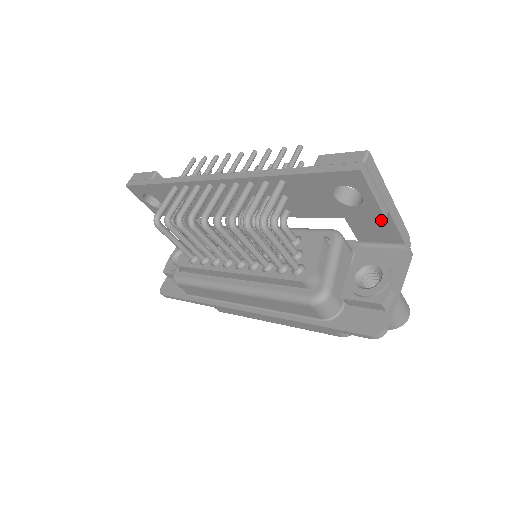
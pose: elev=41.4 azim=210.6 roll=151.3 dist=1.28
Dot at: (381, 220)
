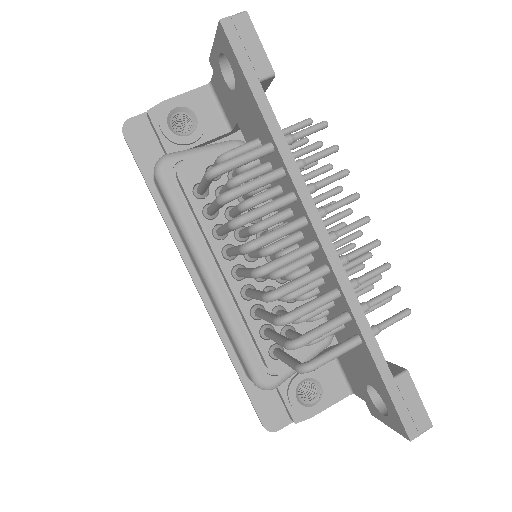
Dot at: occluded
